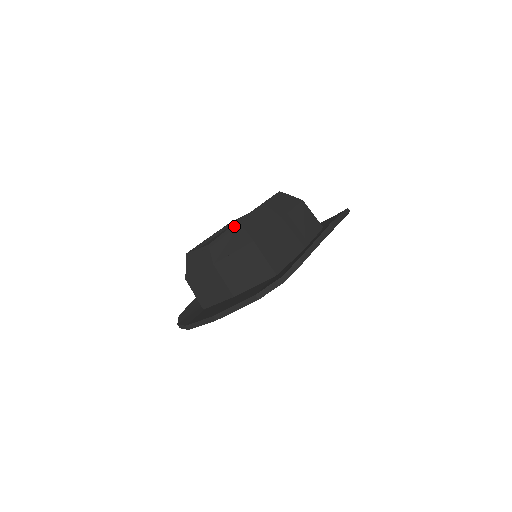
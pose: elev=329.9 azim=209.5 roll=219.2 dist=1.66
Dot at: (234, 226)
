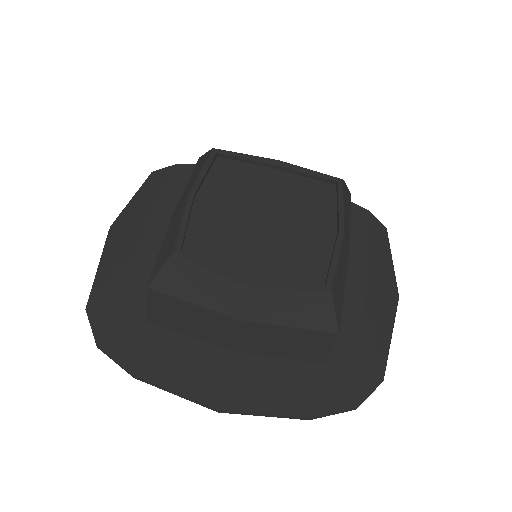
Dot at: (319, 294)
